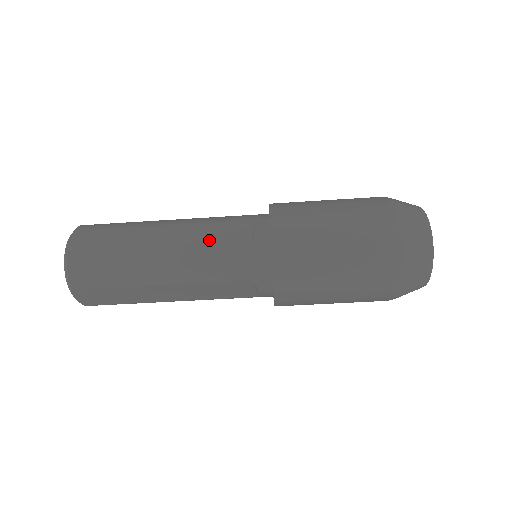
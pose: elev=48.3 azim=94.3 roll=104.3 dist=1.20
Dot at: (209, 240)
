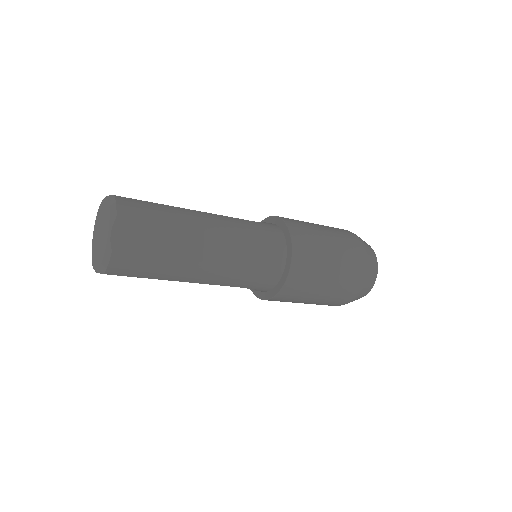
Dot at: (241, 257)
